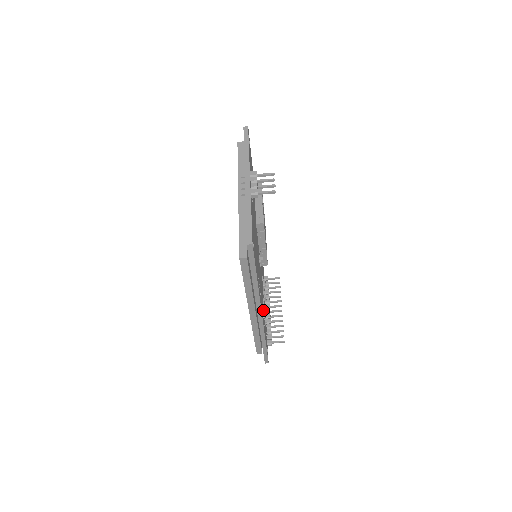
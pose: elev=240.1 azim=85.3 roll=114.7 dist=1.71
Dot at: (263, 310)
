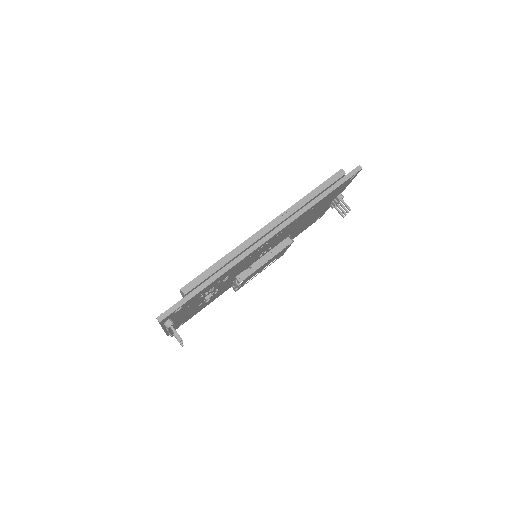
Dot at: (234, 270)
